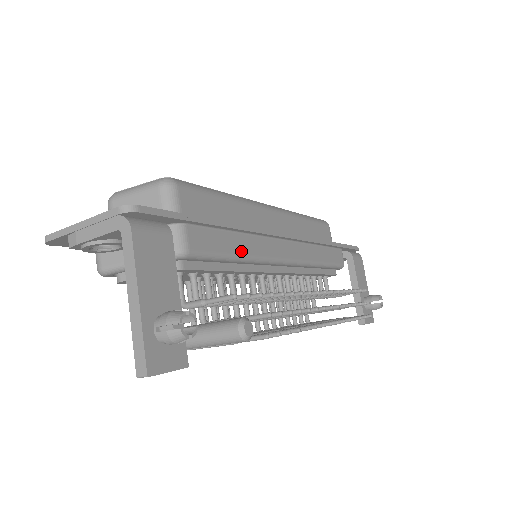
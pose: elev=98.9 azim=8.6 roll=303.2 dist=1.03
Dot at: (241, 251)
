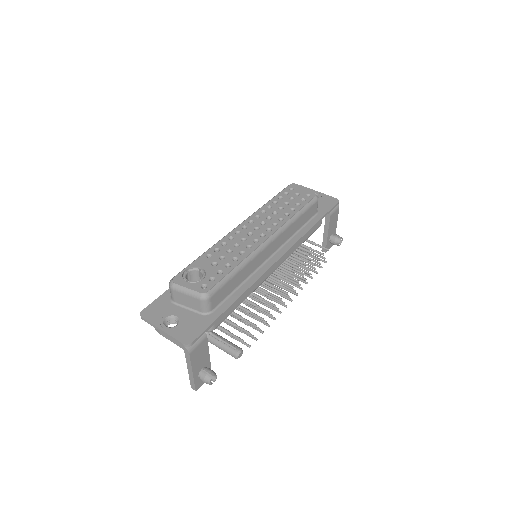
Dot at: (244, 299)
